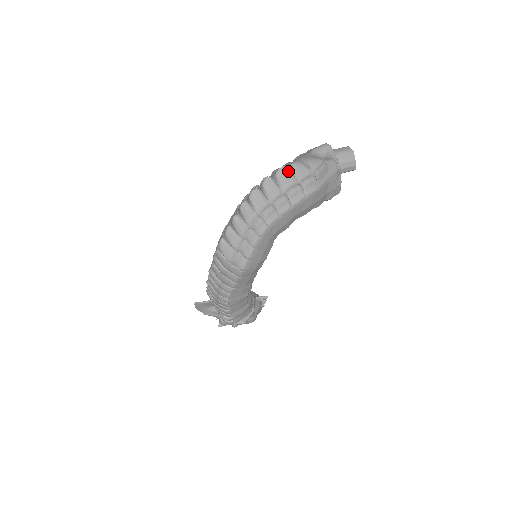
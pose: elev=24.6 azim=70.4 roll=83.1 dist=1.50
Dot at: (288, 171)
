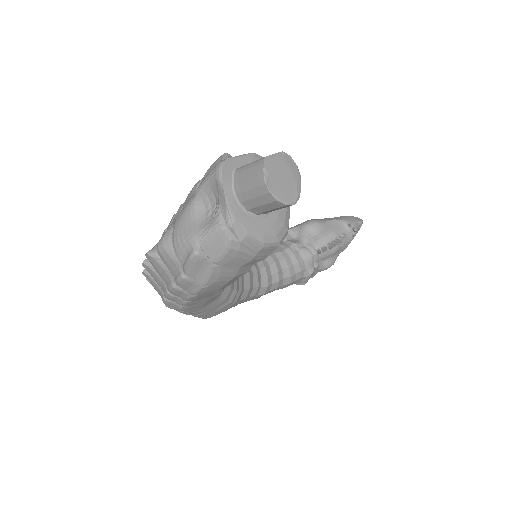
Dot at: (156, 259)
